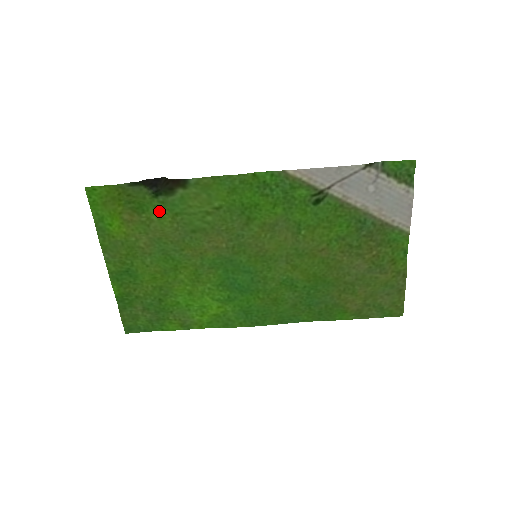
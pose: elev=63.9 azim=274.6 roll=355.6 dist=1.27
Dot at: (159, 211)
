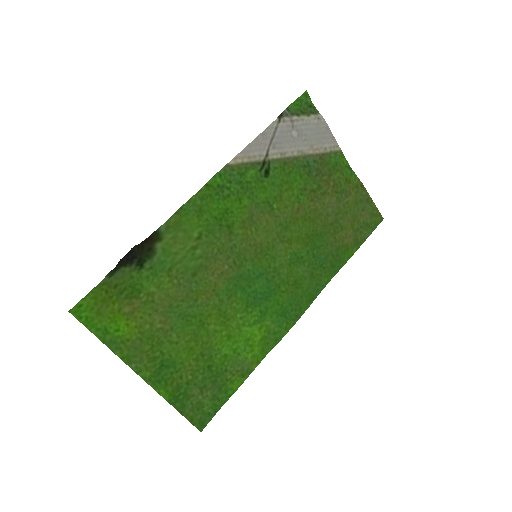
Dot at: (153, 279)
